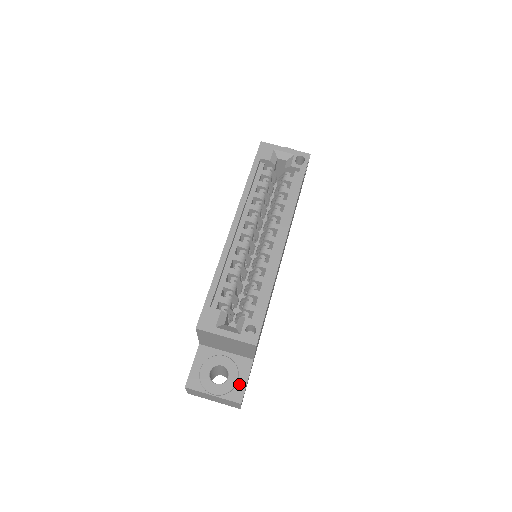
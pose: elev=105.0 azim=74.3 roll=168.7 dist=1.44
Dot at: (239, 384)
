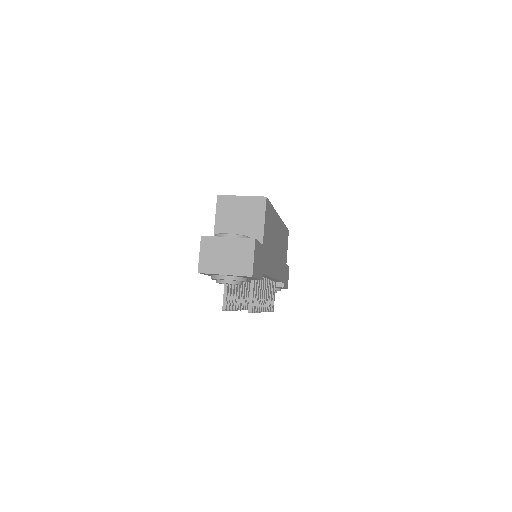
Dot at: occluded
